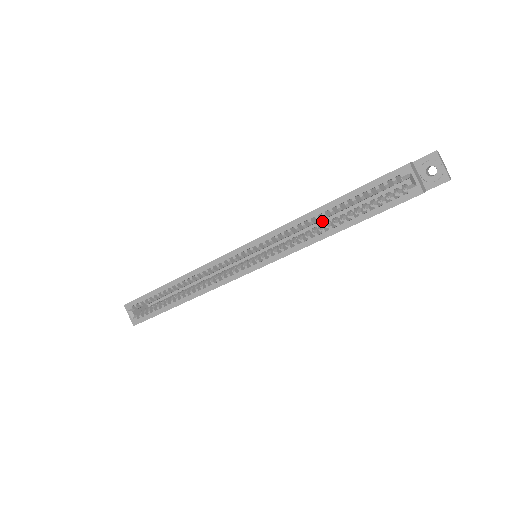
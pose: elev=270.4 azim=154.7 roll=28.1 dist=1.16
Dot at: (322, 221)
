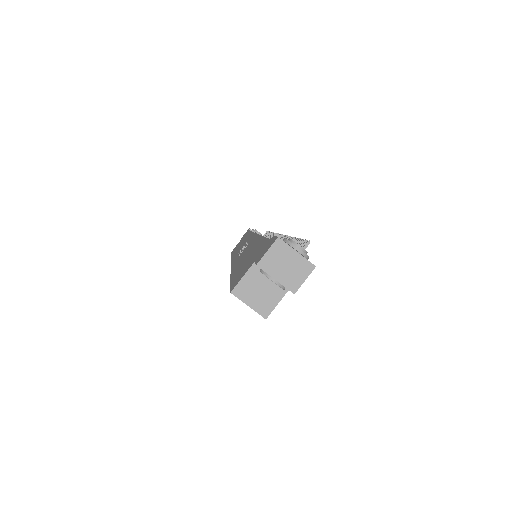
Dot at: occluded
